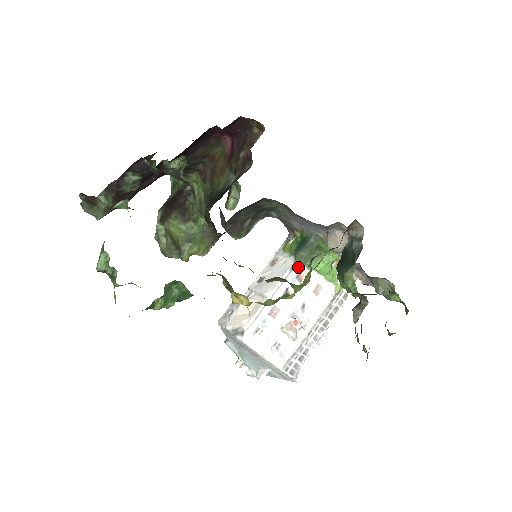
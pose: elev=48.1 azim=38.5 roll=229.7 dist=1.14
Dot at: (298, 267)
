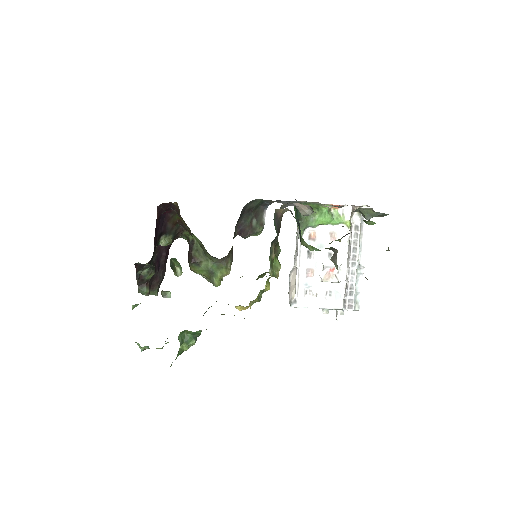
Dot at: (305, 232)
